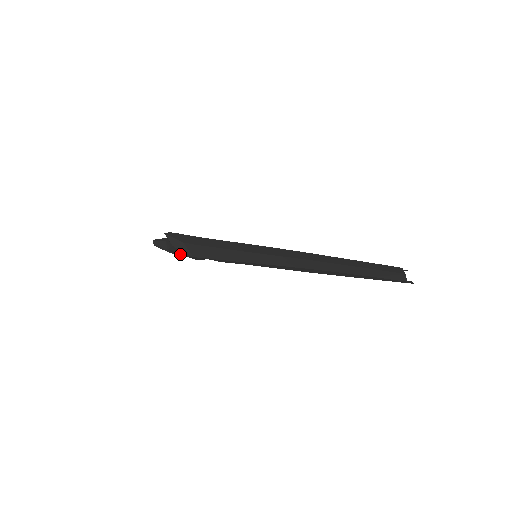
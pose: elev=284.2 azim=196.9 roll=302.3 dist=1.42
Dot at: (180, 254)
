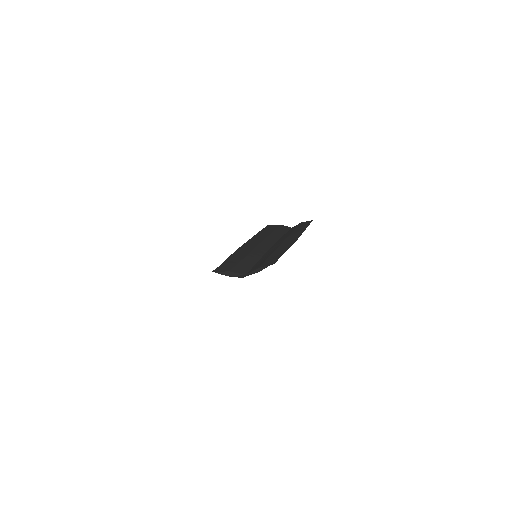
Dot at: (241, 277)
